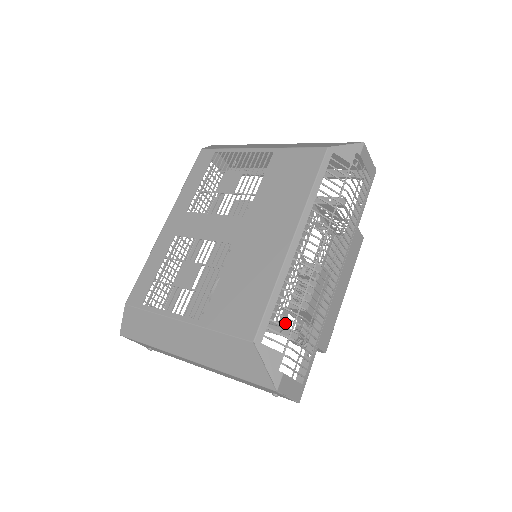
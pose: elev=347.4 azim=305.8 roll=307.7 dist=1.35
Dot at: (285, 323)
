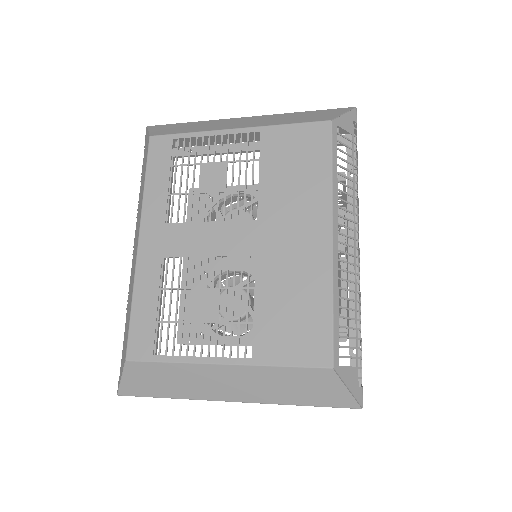
Dot at: occluded
